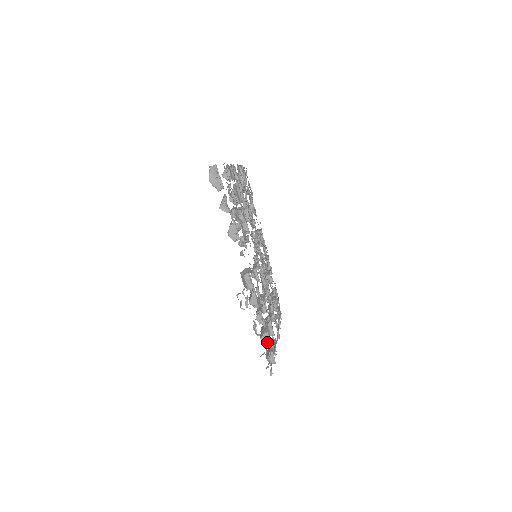
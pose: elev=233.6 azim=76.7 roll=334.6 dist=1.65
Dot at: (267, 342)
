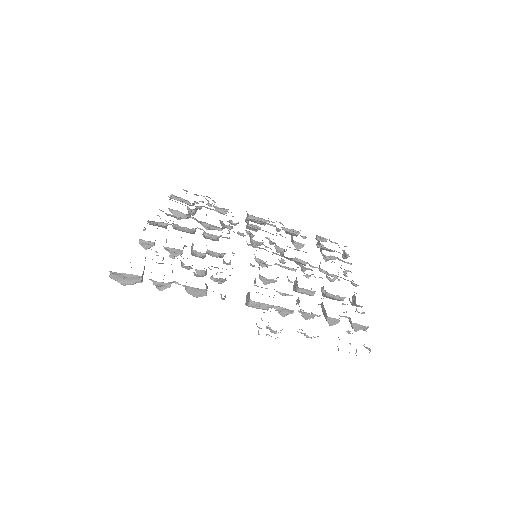
Dot at: (338, 322)
